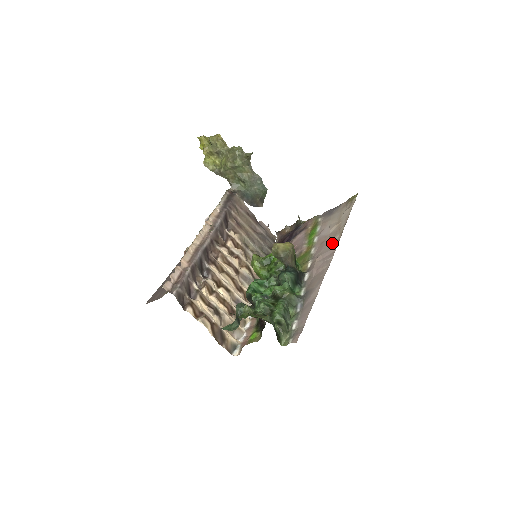
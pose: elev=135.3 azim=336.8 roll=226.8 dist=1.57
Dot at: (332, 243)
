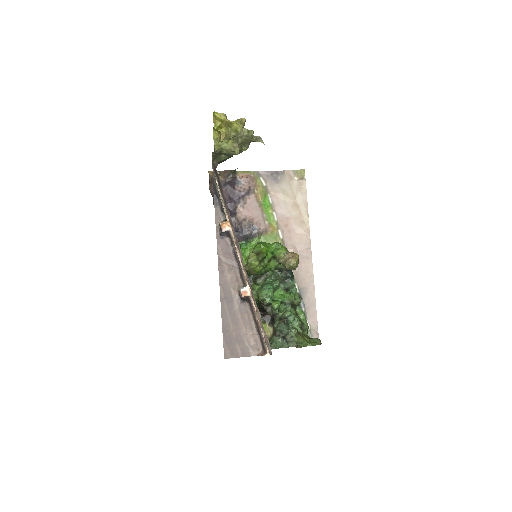
Dot at: (302, 234)
